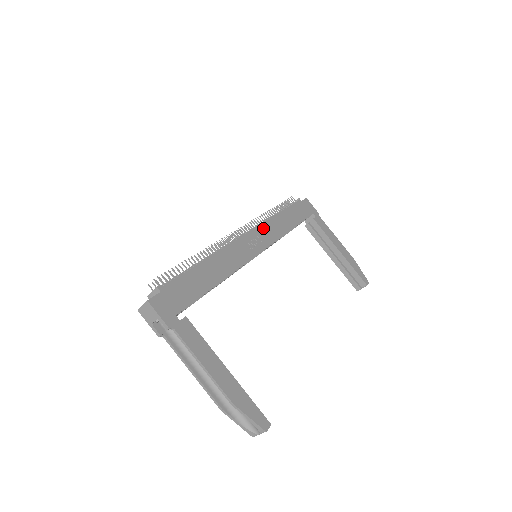
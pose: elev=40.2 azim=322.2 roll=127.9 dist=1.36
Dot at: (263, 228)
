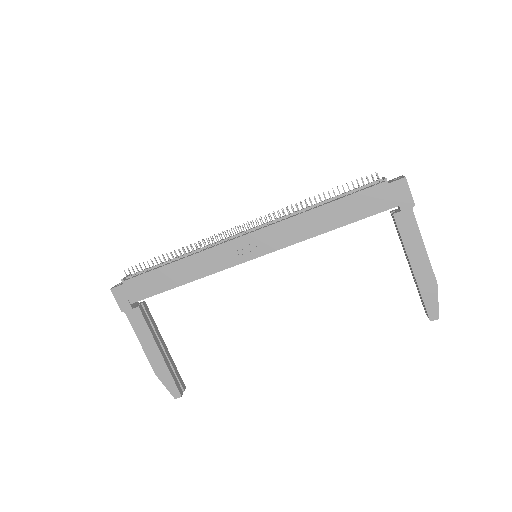
Dot at: (277, 228)
